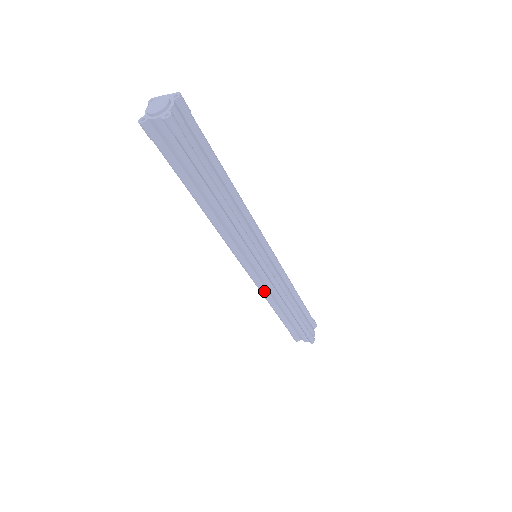
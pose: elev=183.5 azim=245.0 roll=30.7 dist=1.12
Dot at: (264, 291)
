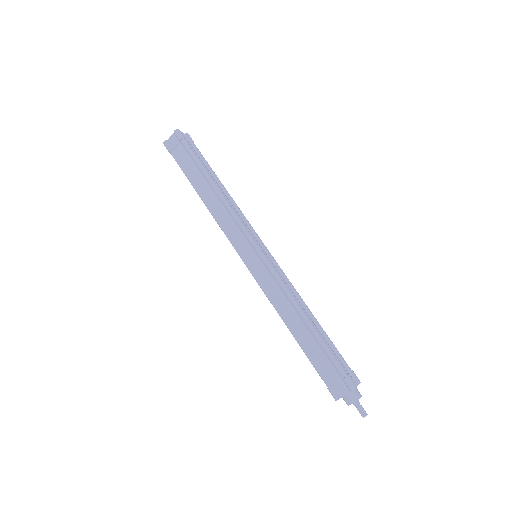
Dot at: (271, 297)
